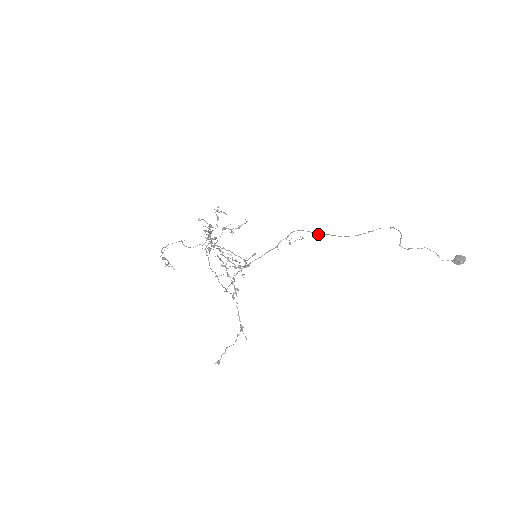
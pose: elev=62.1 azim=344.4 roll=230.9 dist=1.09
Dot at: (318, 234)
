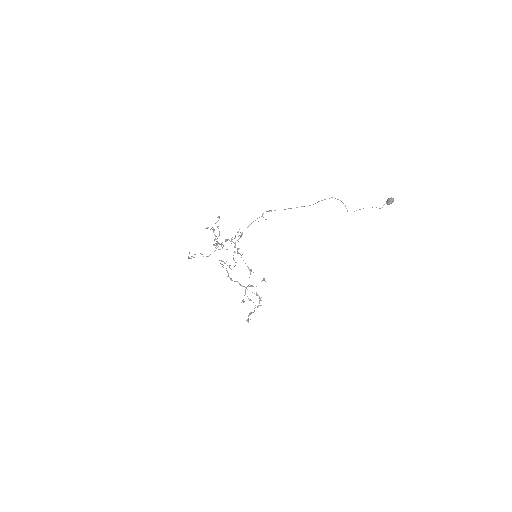
Dot at: occluded
